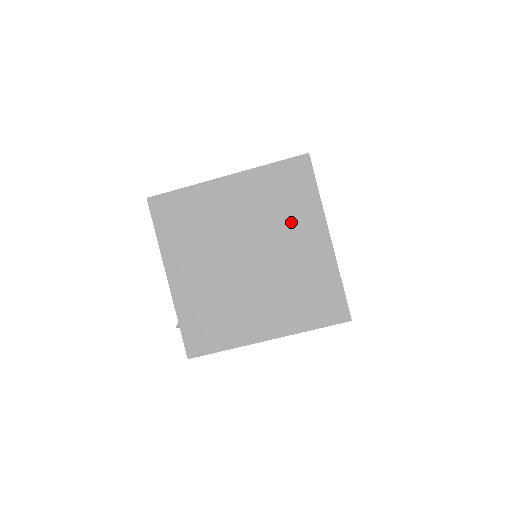
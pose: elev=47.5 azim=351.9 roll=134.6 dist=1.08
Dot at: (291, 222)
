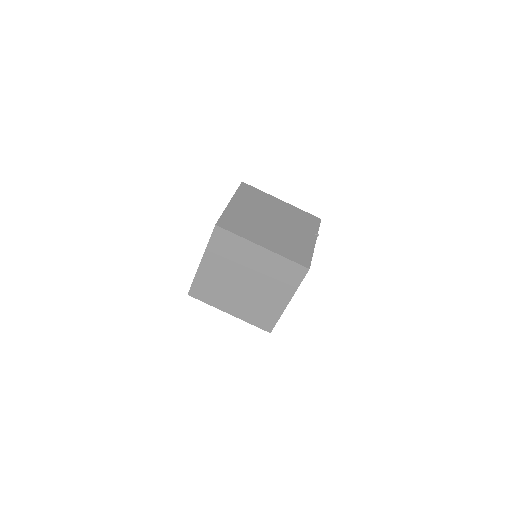
Dot at: (242, 256)
